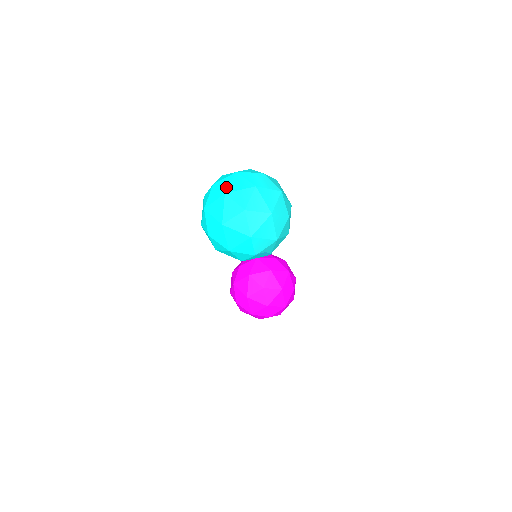
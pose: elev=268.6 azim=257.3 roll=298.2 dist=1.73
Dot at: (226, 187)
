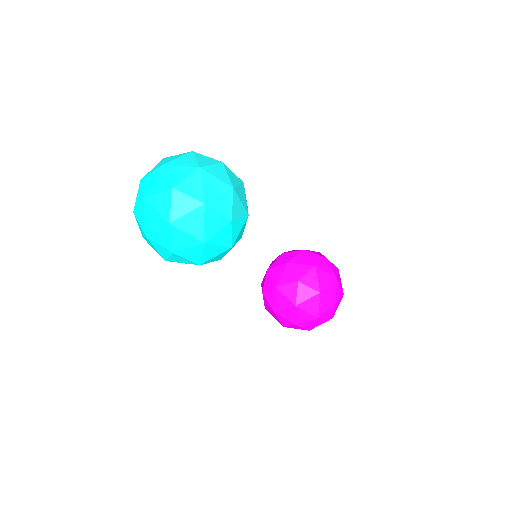
Dot at: (141, 195)
